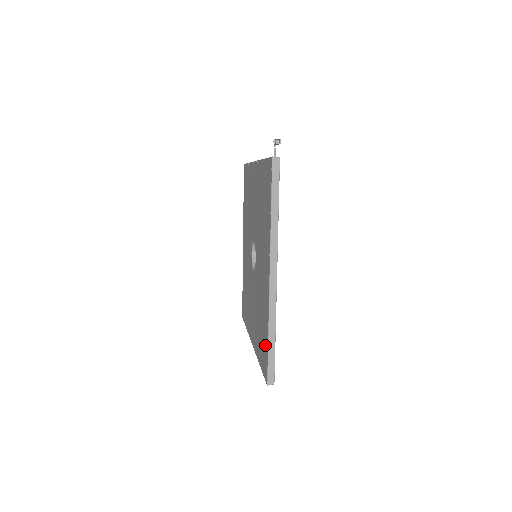
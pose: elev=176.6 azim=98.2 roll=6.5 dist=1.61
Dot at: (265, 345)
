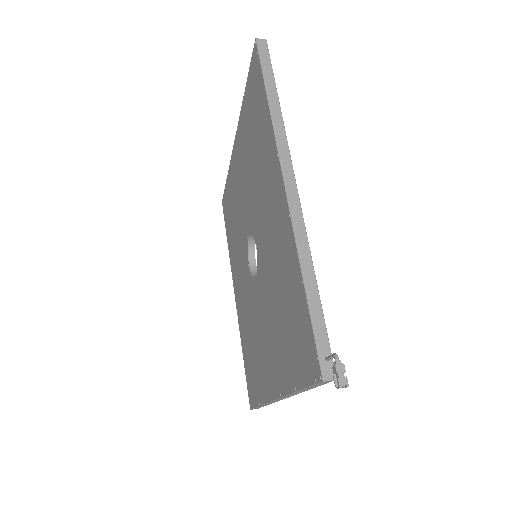
Dot at: (254, 390)
